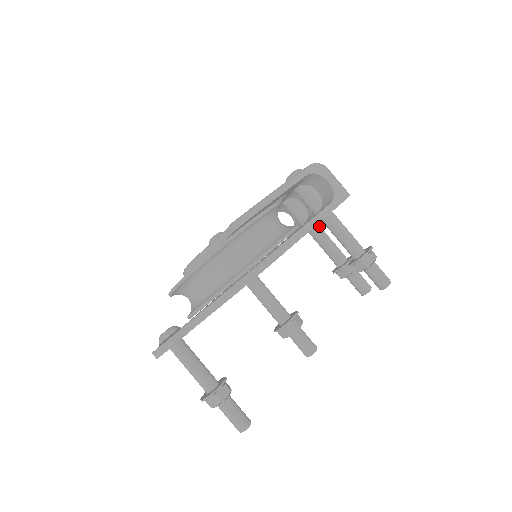
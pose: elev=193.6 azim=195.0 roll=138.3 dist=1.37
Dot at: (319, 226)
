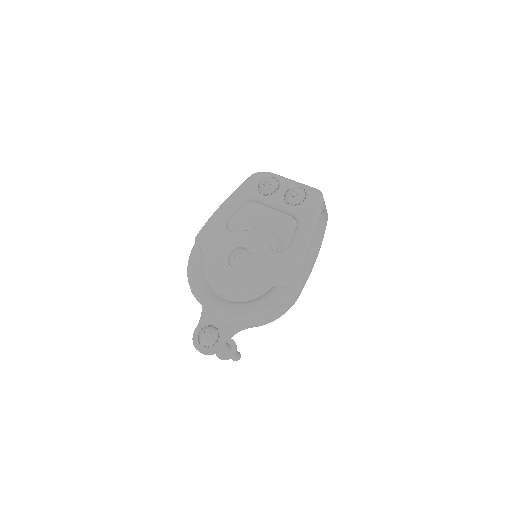
Dot at: occluded
